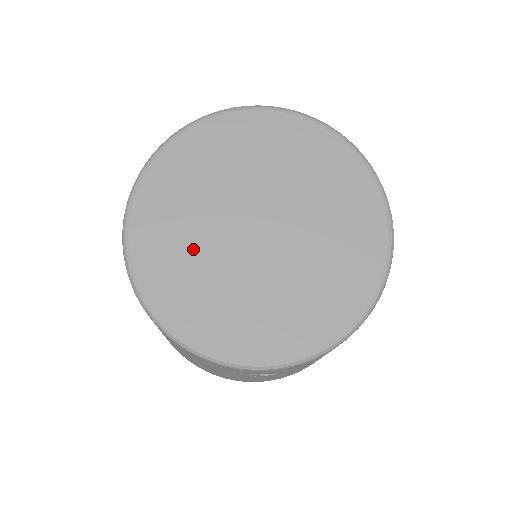
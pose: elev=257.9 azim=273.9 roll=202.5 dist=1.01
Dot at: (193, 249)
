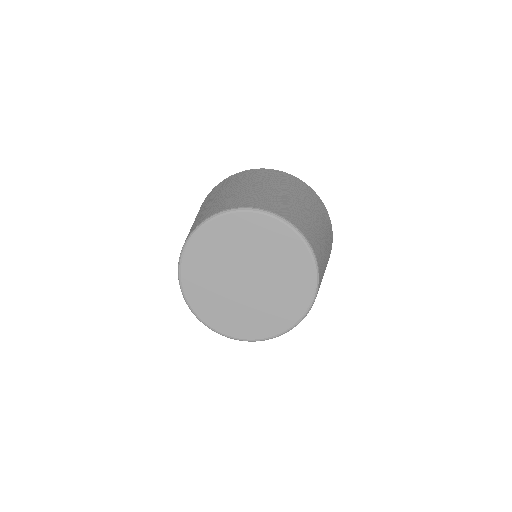
Dot at: (212, 278)
